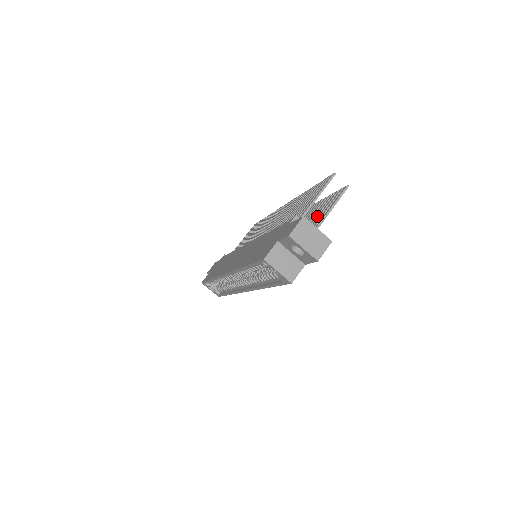
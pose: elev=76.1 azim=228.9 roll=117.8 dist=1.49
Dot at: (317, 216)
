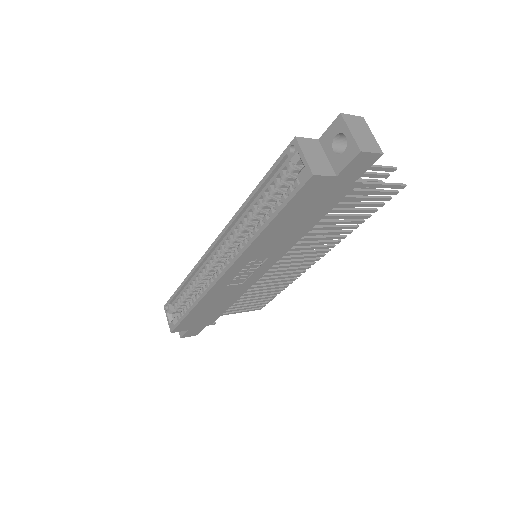
Dot at: (358, 202)
